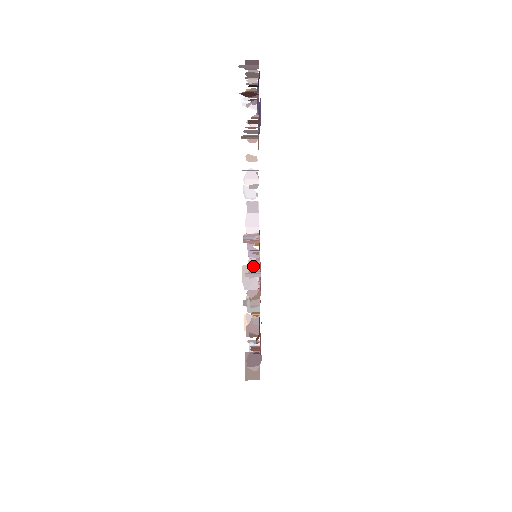
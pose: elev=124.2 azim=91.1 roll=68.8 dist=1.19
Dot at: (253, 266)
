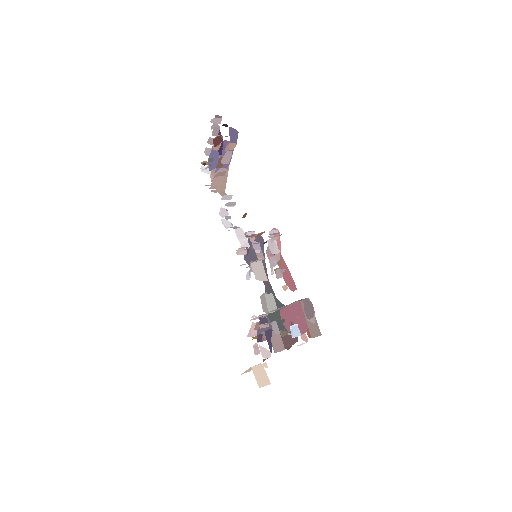
Dot at: (260, 258)
